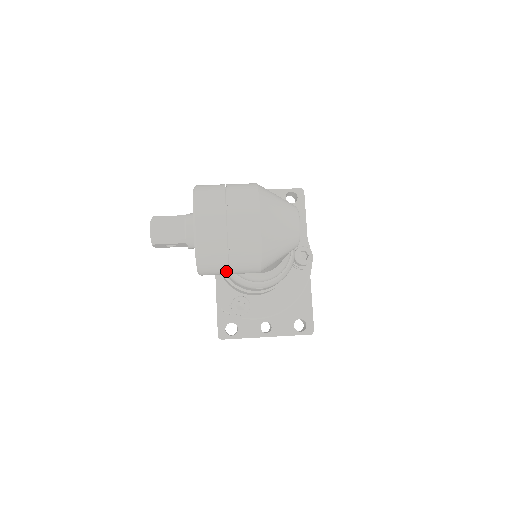
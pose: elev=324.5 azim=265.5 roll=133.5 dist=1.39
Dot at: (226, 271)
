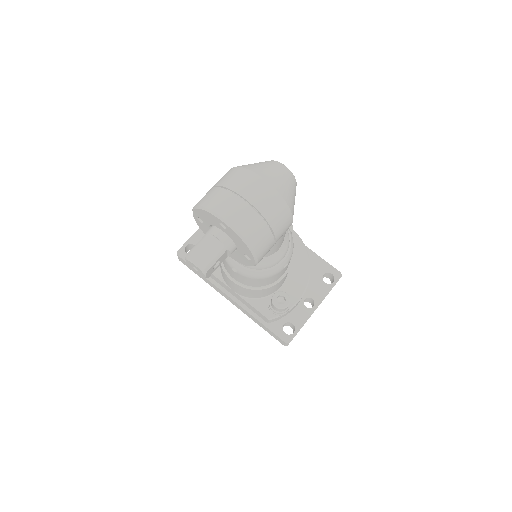
Dot at: (272, 240)
